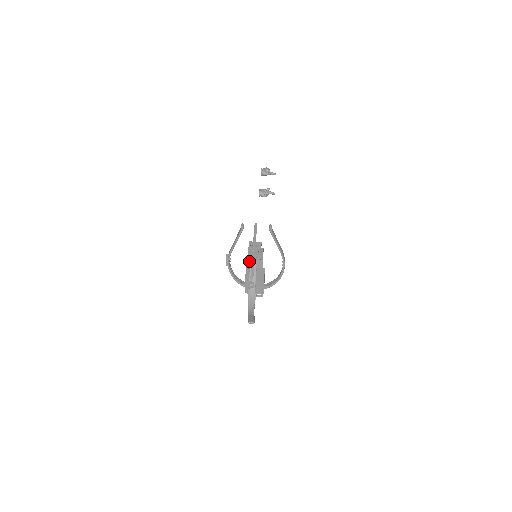
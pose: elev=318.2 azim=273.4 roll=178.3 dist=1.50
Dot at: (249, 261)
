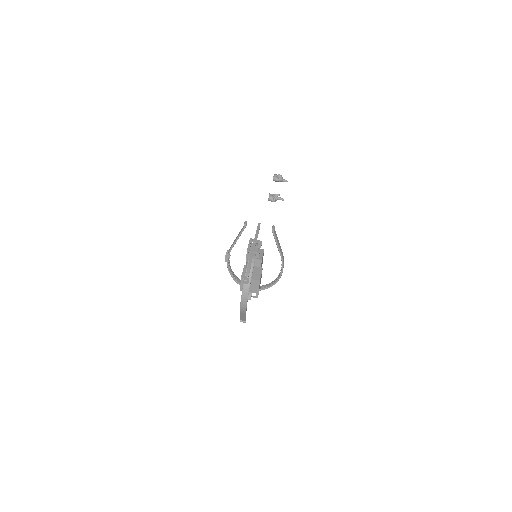
Dot at: (247, 258)
